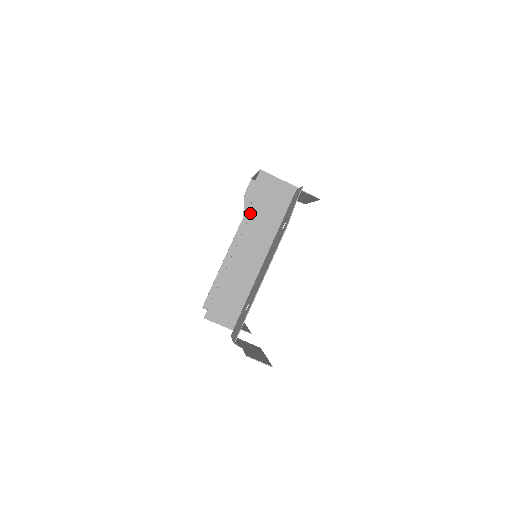
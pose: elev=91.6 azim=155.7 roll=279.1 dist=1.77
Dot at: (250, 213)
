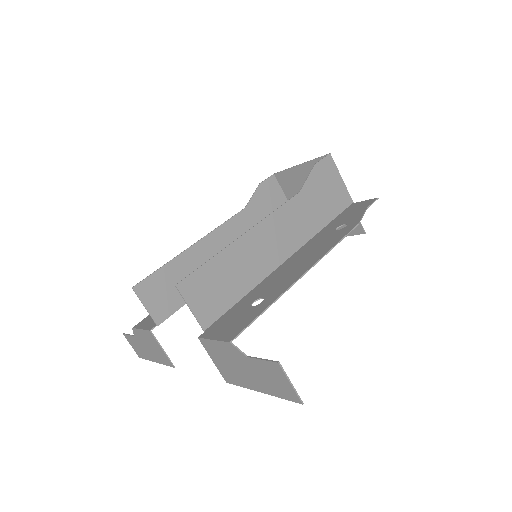
Dot at: (254, 209)
